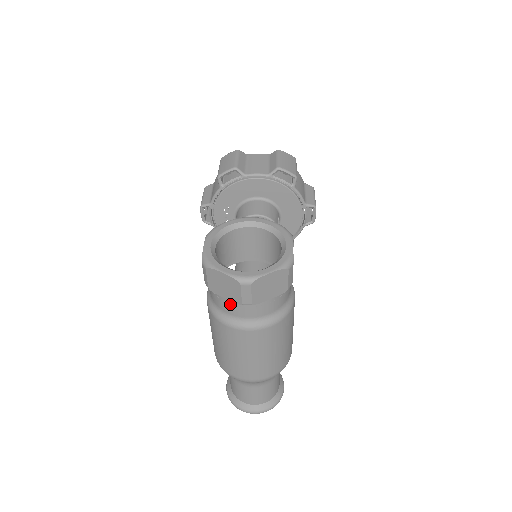
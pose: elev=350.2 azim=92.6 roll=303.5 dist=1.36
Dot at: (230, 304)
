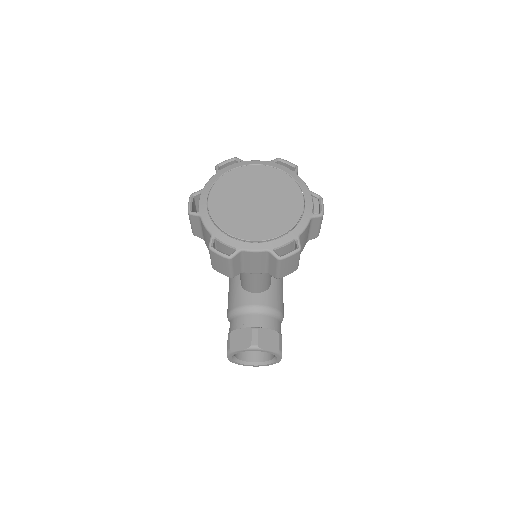
Dot at: occluded
